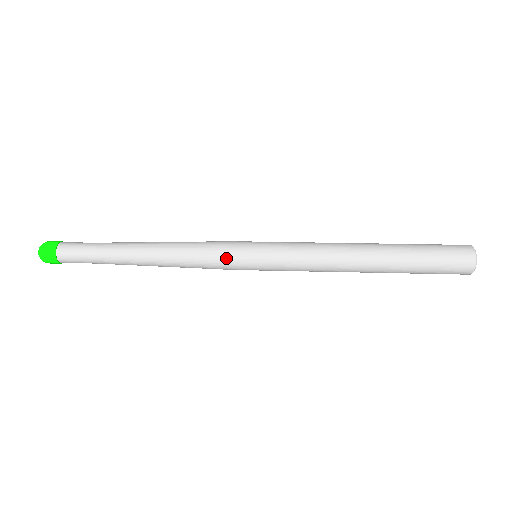
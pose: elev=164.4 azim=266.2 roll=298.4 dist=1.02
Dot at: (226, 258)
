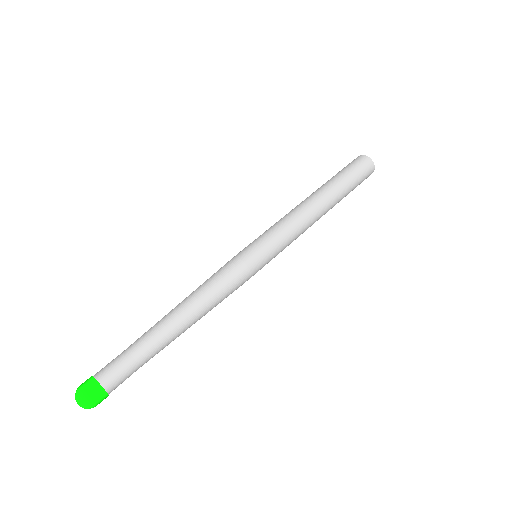
Dot at: occluded
